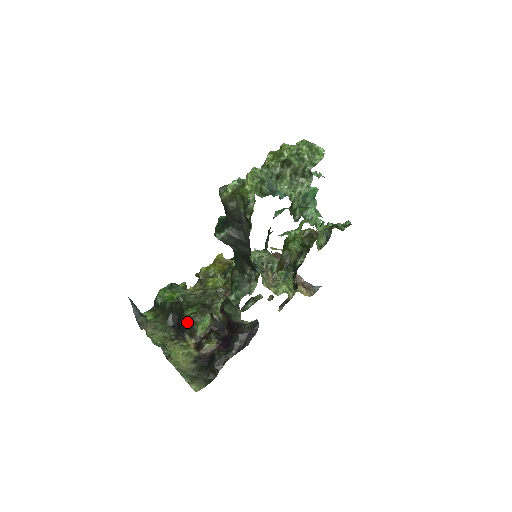
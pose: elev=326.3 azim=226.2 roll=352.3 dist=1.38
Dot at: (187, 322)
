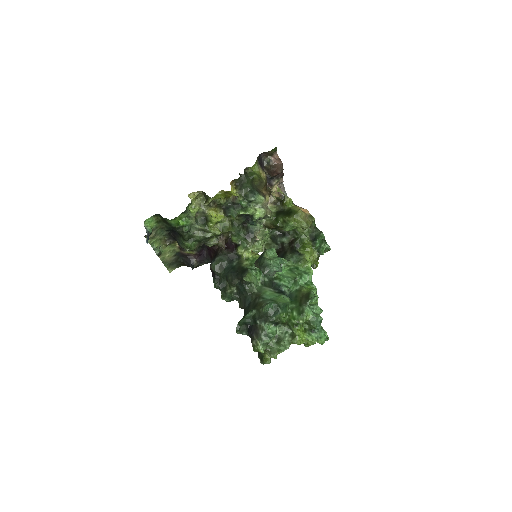
Dot at: (183, 248)
